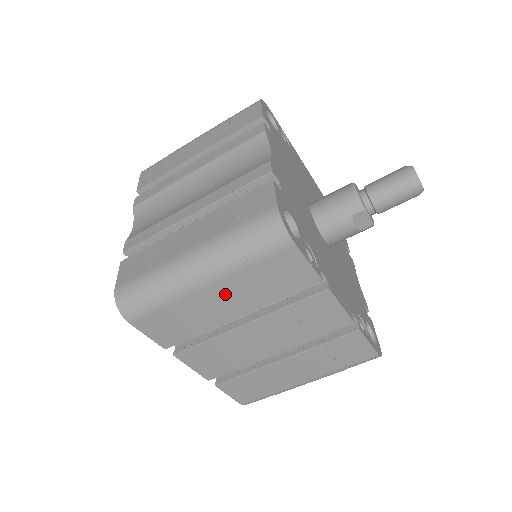
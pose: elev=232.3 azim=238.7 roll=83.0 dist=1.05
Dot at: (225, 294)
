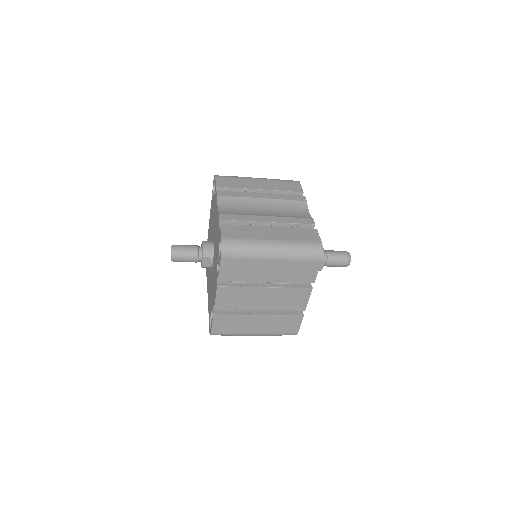
Dot at: (275, 268)
